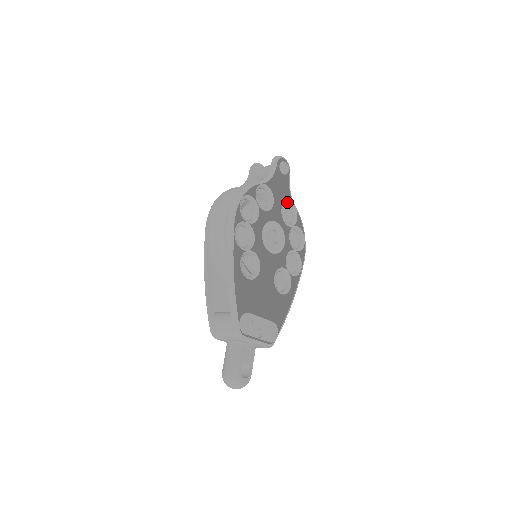
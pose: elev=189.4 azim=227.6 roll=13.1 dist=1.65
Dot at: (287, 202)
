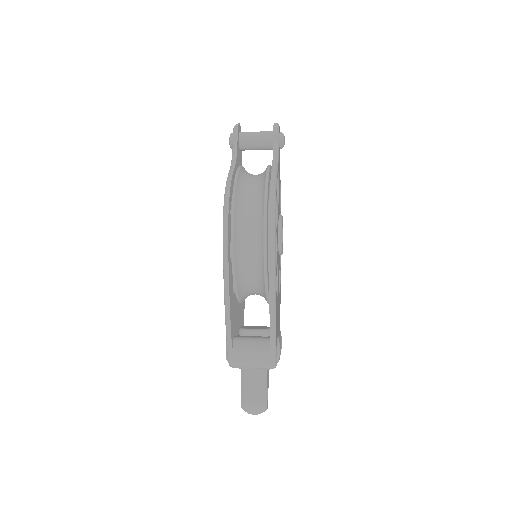
Dot at: occluded
